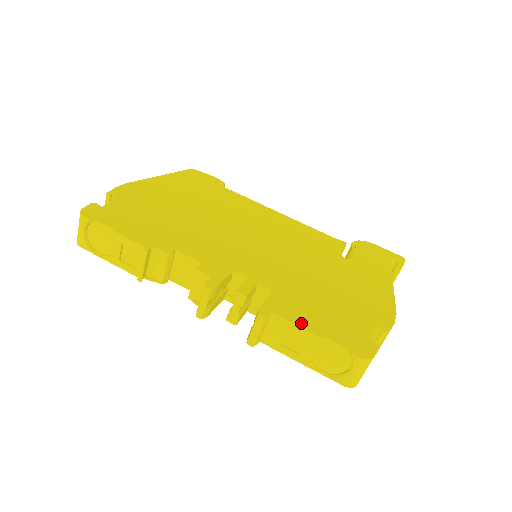
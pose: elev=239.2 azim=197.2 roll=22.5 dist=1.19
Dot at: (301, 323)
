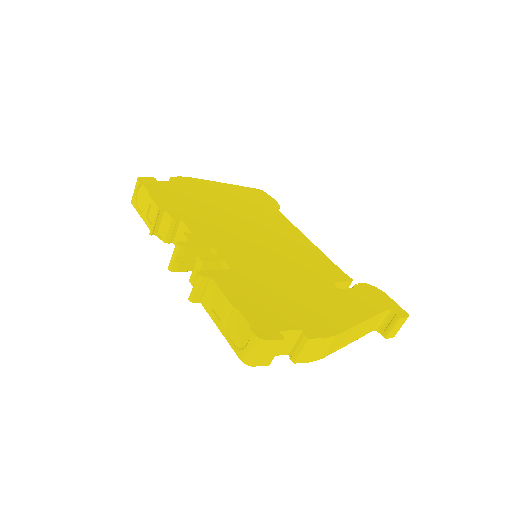
Dot at: (228, 293)
